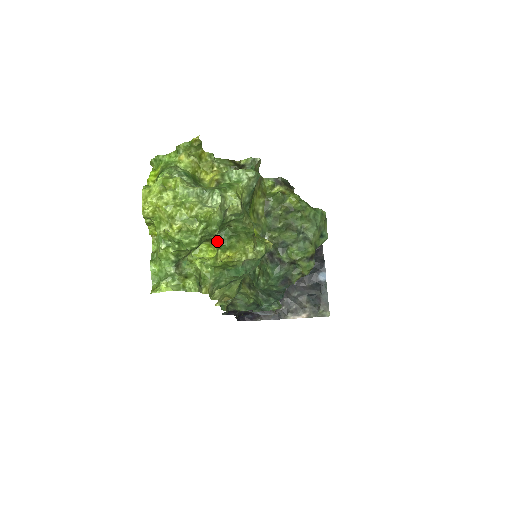
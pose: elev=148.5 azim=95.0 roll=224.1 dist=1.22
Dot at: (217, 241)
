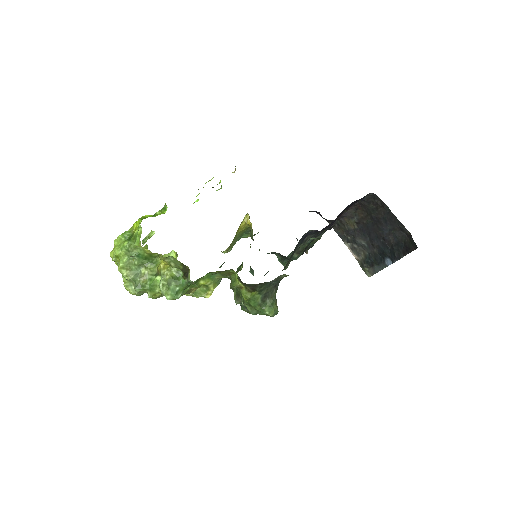
Dot at: occluded
